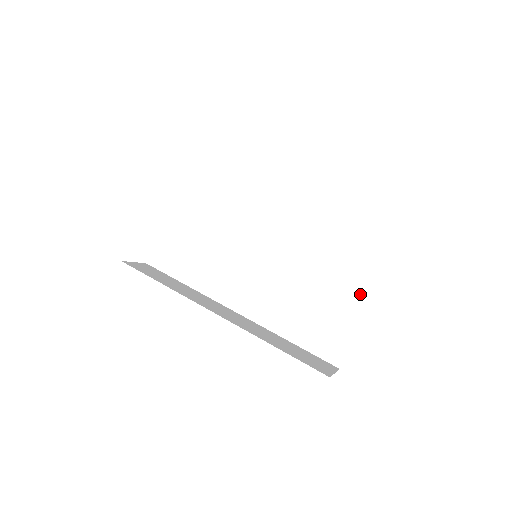
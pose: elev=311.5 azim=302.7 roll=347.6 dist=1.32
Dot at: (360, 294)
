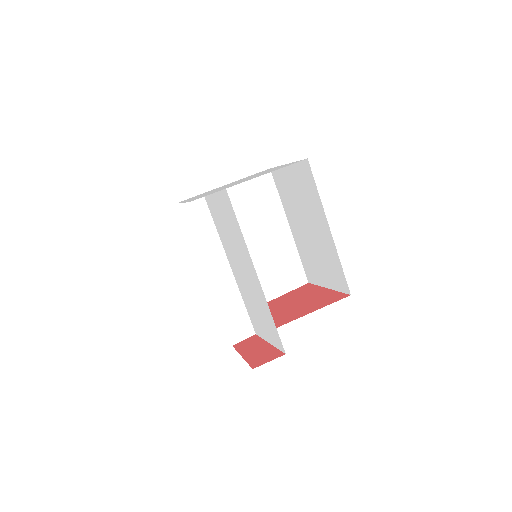
Dot at: (271, 339)
